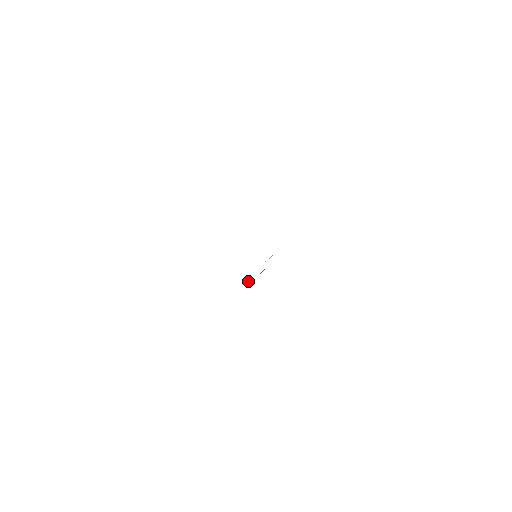
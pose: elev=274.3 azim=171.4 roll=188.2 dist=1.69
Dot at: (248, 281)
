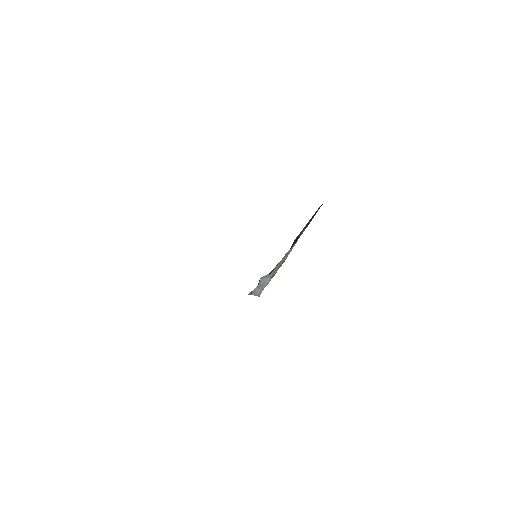
Dot at: (252, 294)
